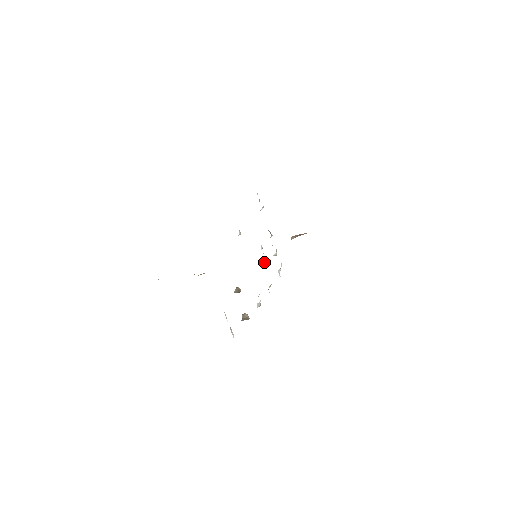
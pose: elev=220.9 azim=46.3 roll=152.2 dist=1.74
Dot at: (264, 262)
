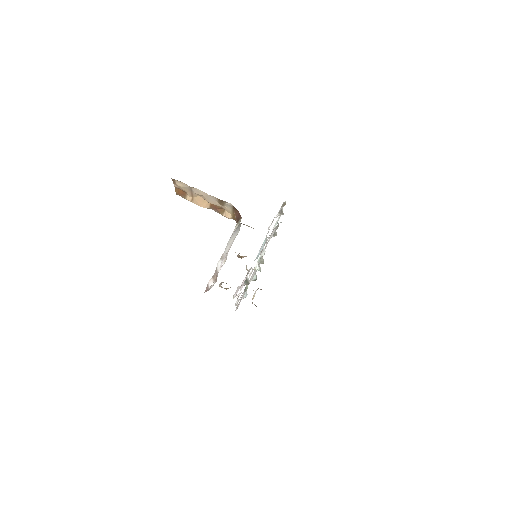
Dot at: (254, 269)
